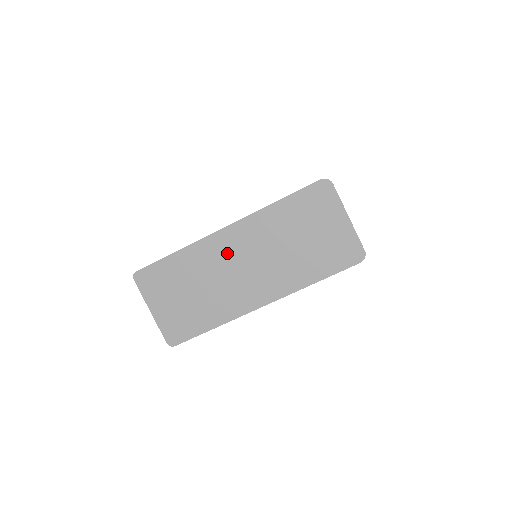
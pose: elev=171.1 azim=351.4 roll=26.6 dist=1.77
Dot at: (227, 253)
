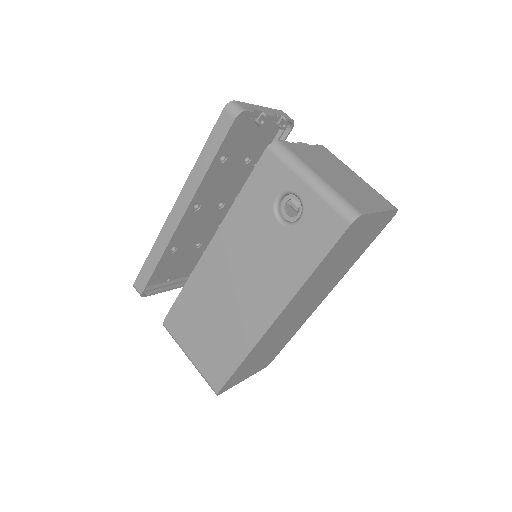
Dot at: (285, 321)
